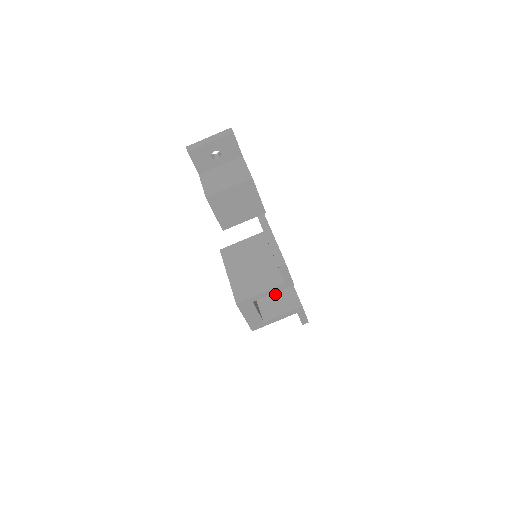
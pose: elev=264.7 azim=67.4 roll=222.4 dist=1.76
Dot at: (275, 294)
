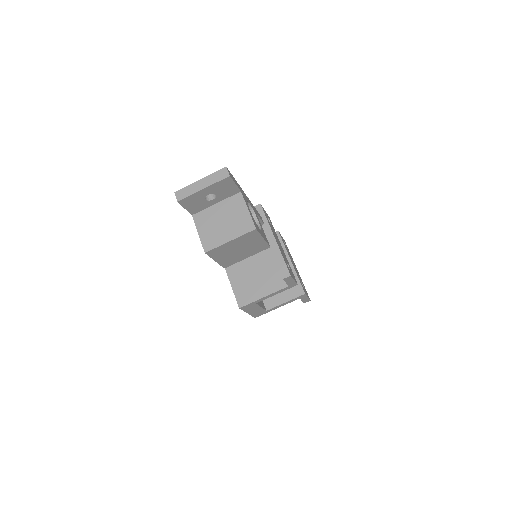
Dot at: occluded
